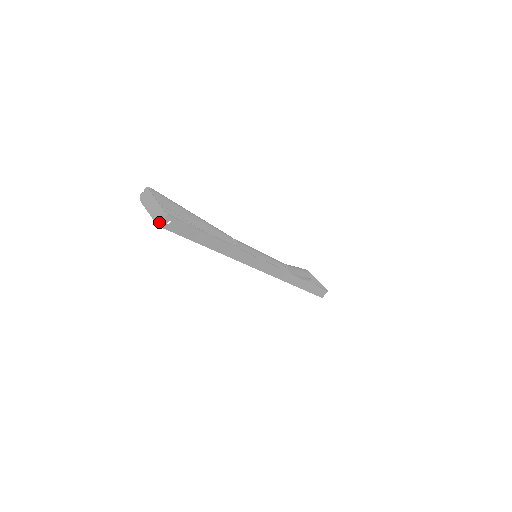
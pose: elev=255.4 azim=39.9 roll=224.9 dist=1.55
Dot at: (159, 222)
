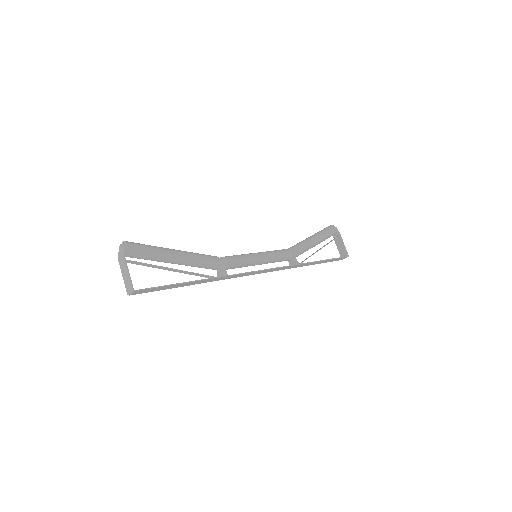
Dot at: (128, 293)
